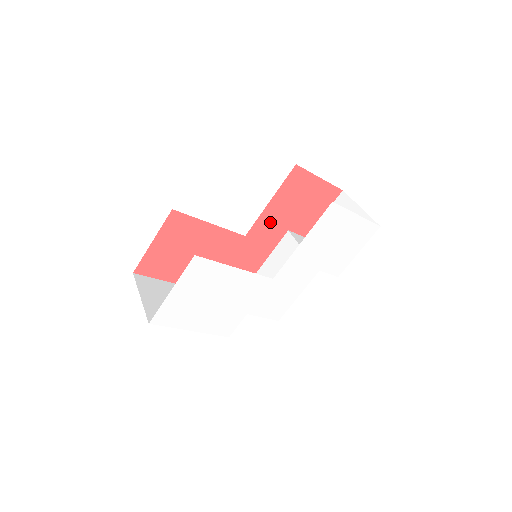
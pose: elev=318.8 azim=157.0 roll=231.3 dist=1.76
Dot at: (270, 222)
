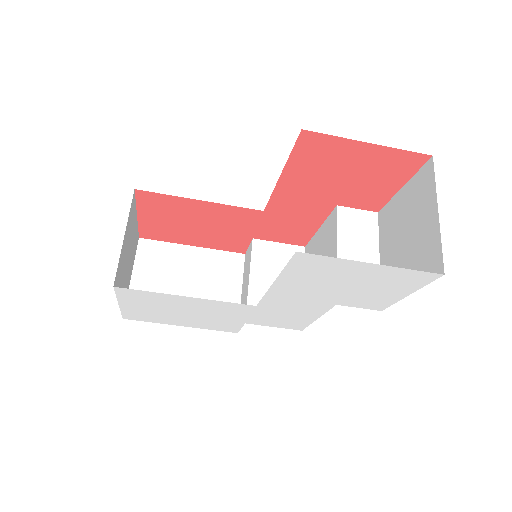
Dot at: (297, 197)
